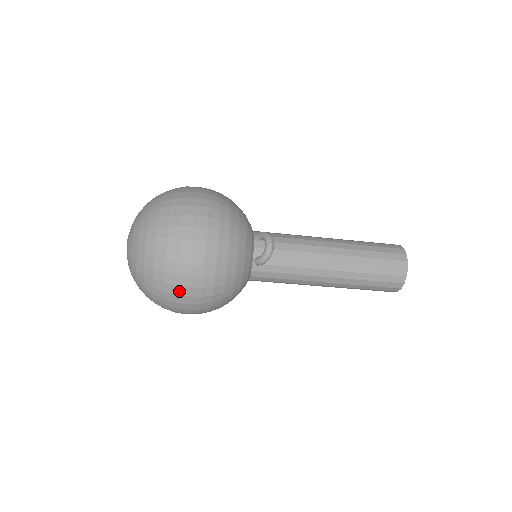
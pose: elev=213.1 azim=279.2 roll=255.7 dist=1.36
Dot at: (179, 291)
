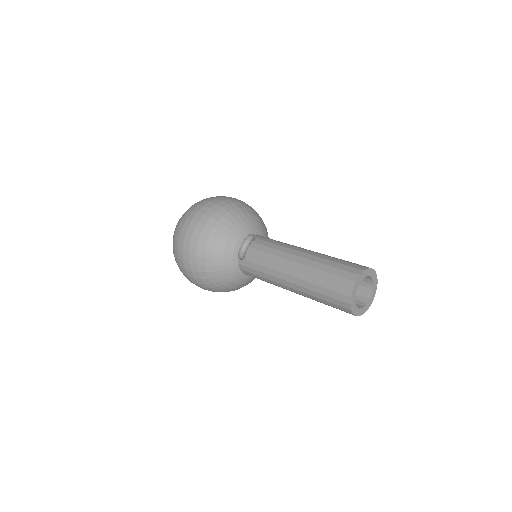
Dot at: (181, 264)
